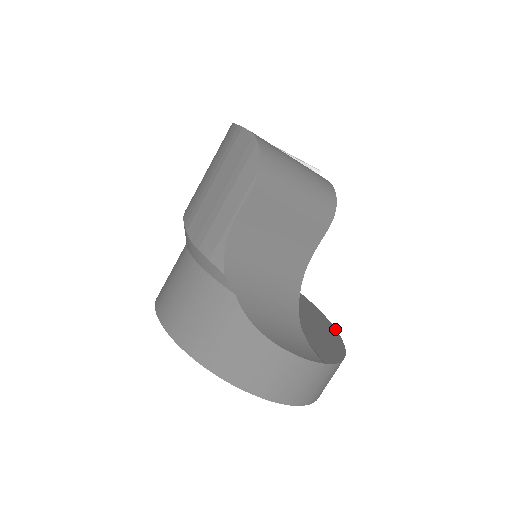
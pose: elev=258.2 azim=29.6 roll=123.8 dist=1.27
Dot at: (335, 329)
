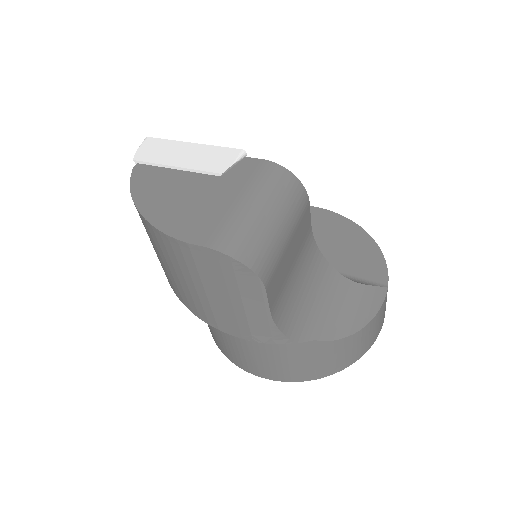
Dot at: (338, 215)
